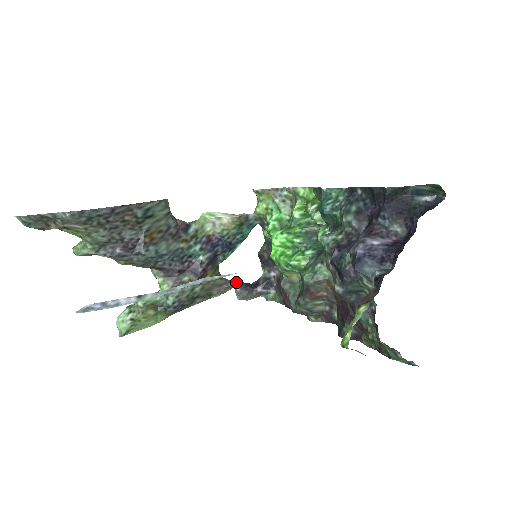
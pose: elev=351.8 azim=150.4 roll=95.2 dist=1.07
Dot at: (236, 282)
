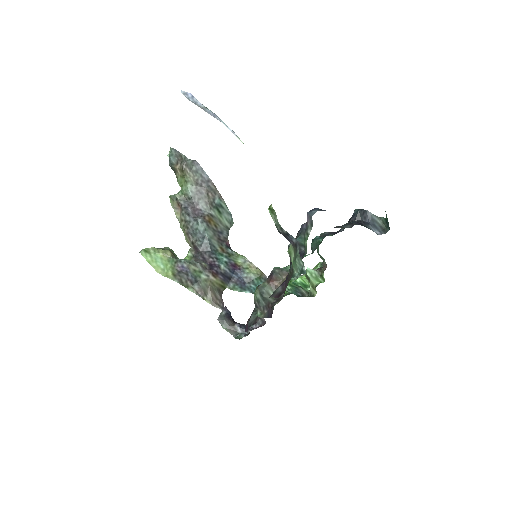
Dot at: (227, 309)
